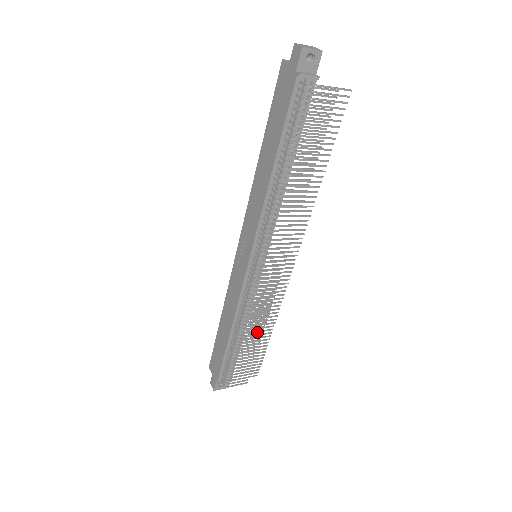
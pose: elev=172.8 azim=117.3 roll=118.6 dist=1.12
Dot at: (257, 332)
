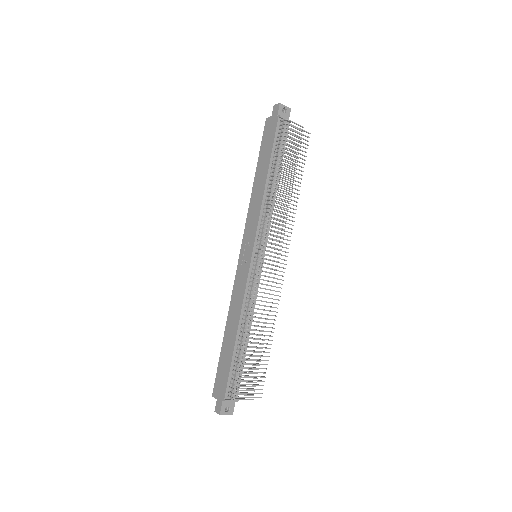
Dot at: occluded
